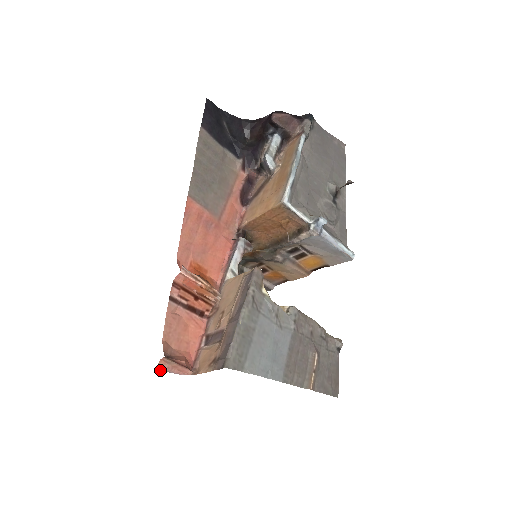
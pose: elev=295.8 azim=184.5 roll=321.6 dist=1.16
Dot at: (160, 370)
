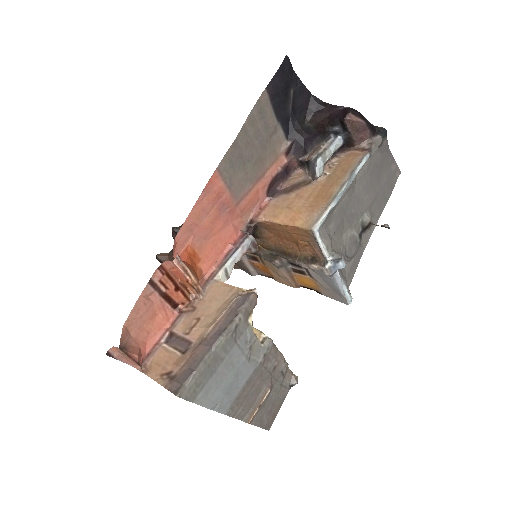
Dot at: (109, 356)
